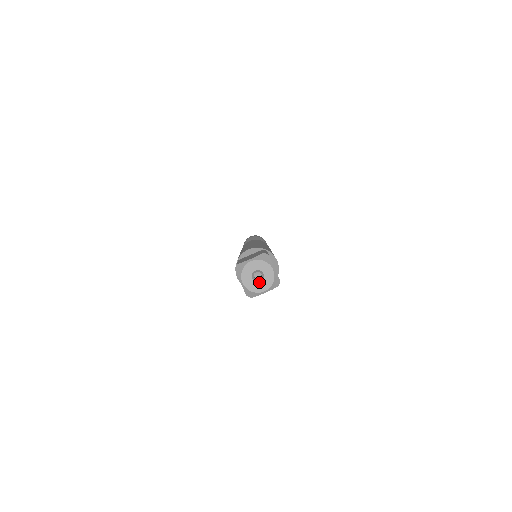
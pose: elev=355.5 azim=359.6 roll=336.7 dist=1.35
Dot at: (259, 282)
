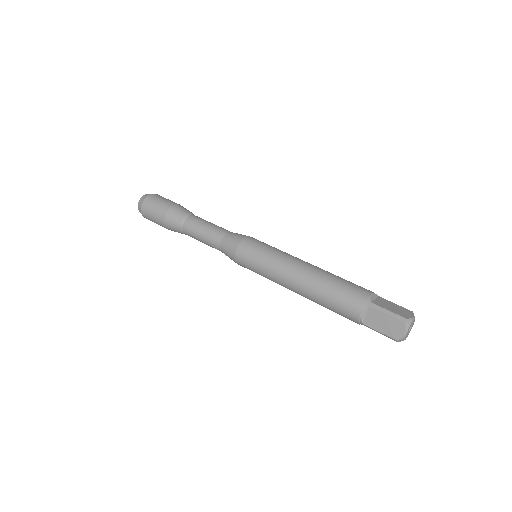
Dot at: (408, 333)
